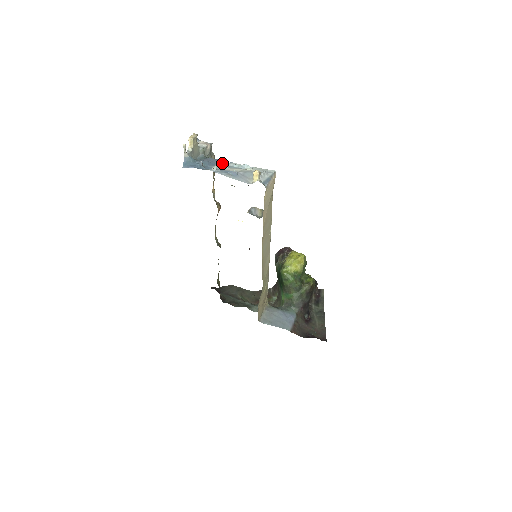
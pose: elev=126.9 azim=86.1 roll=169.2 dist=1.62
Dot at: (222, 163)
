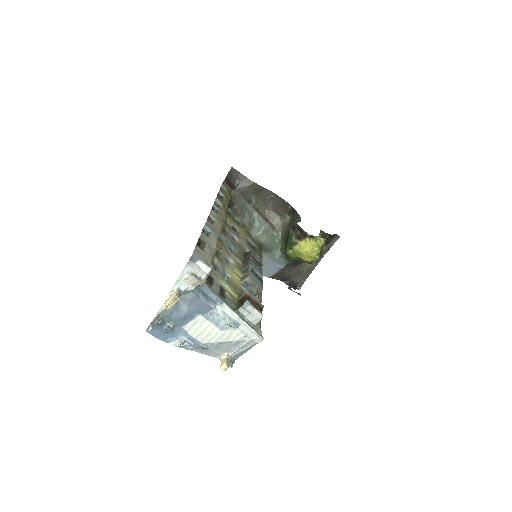
Dot at: (206, 309)
